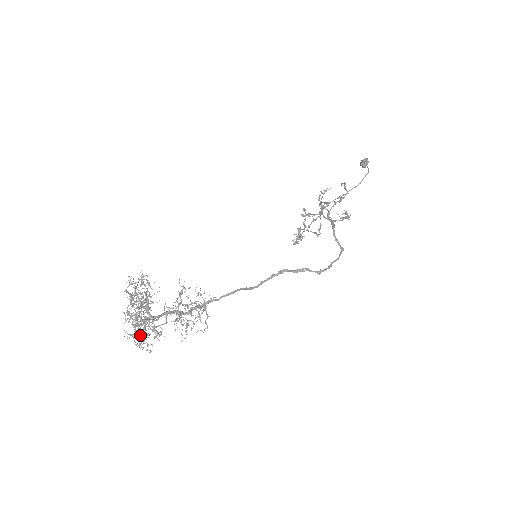
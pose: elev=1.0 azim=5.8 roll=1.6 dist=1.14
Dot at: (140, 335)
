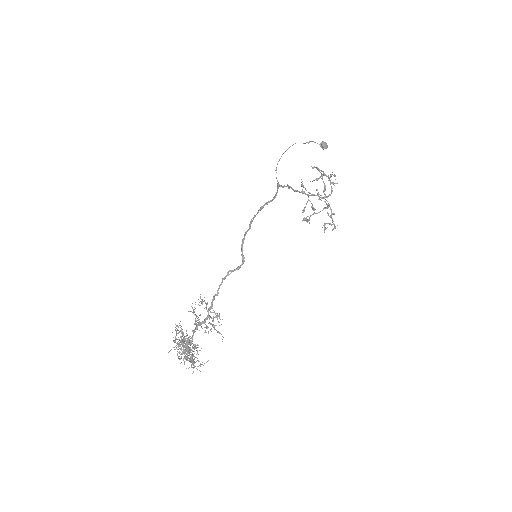
Dot at: (185, 358)
